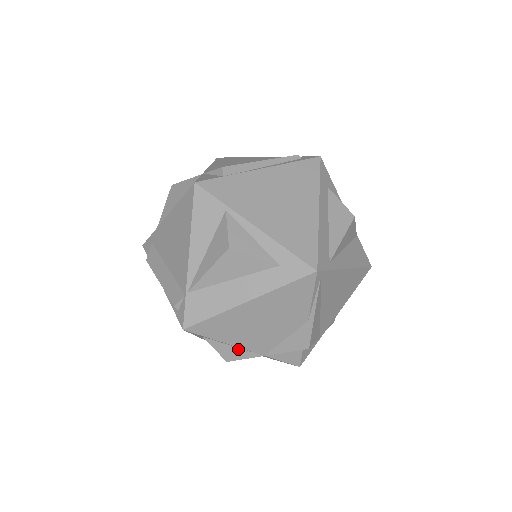
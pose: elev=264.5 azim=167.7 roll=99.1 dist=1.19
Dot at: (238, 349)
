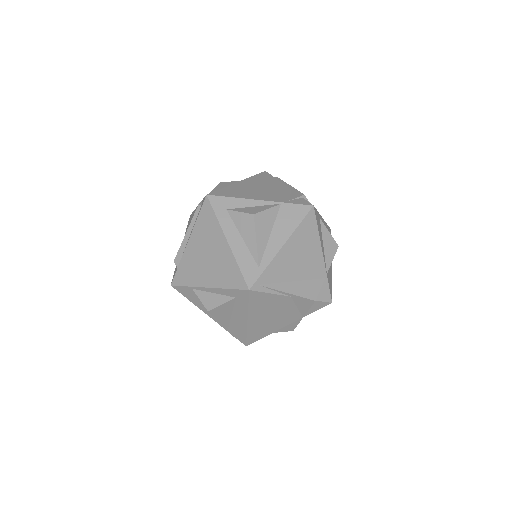
Dot at: (287, 325)
